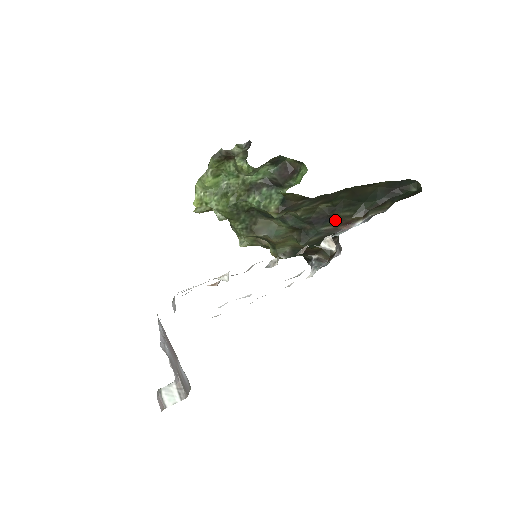
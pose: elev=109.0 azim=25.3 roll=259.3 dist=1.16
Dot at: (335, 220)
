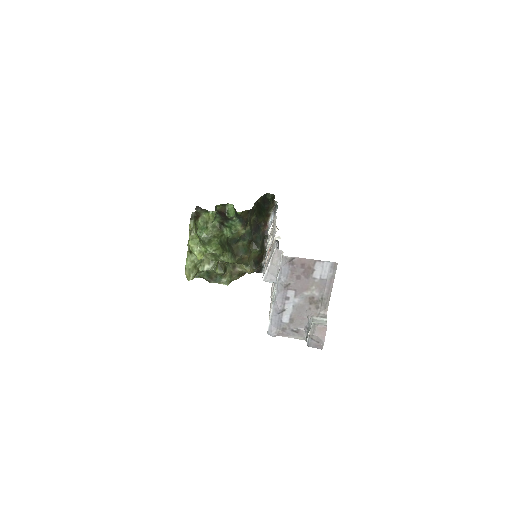
Dot at: (261, 225)
